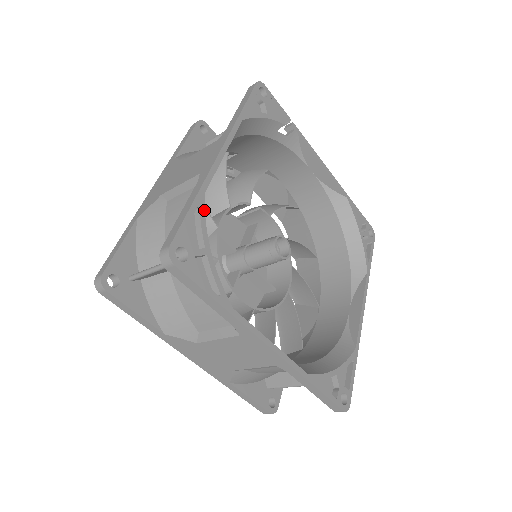
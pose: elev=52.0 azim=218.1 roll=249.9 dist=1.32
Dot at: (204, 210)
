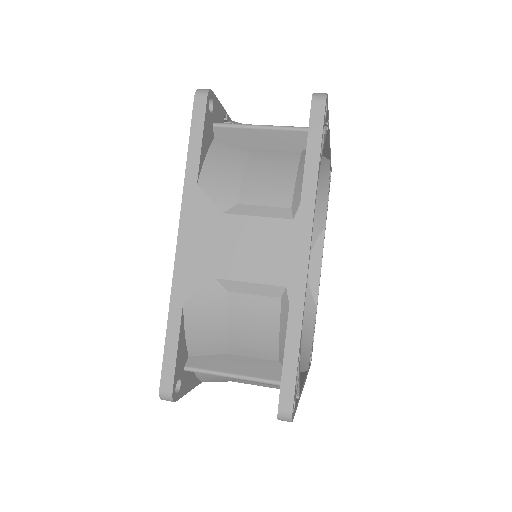
Dot at: occluded
